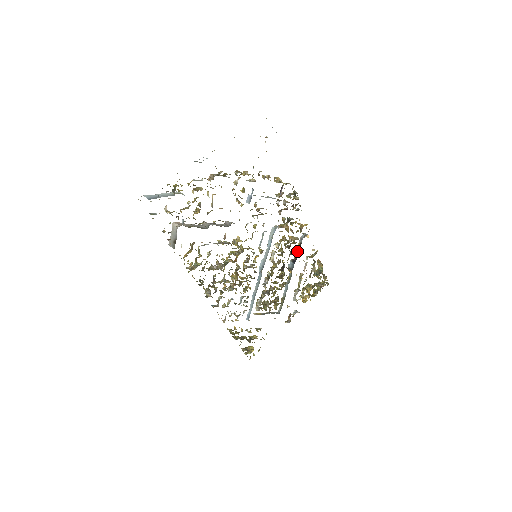
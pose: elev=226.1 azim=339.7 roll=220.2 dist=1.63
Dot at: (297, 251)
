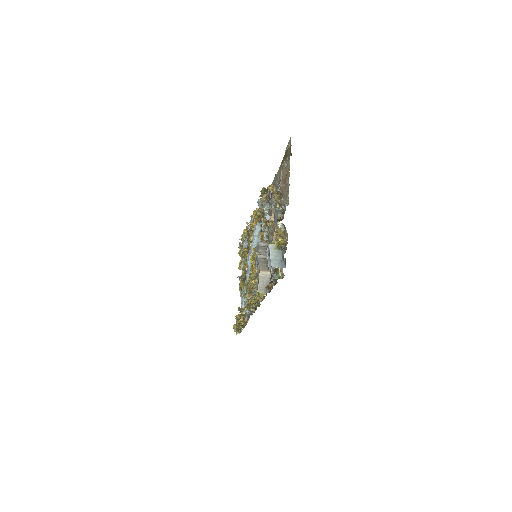
Dot at: occluded
